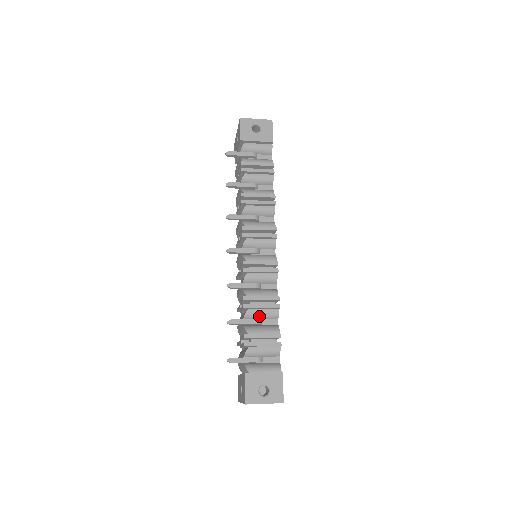
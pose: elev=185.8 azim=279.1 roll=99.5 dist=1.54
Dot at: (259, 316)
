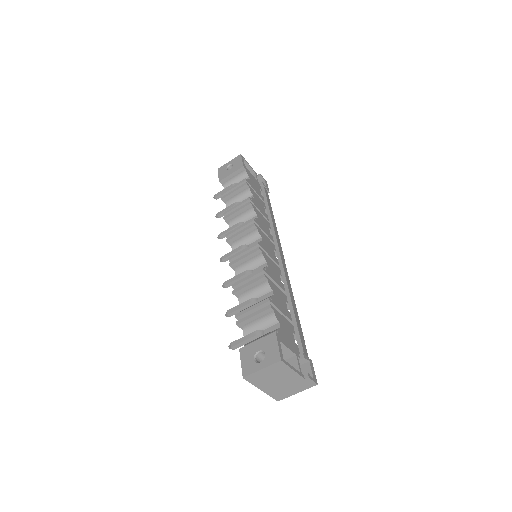
Dot at: (252, 295)
